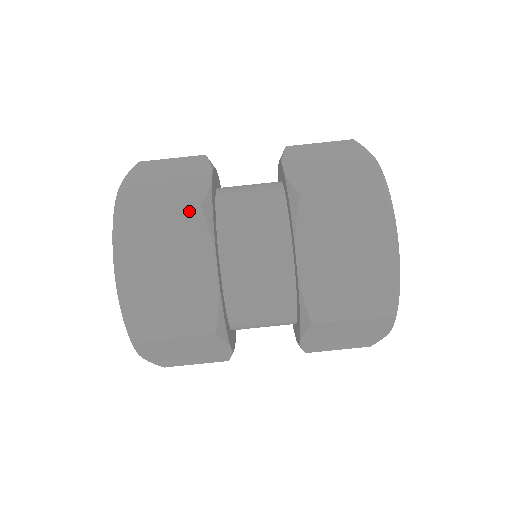
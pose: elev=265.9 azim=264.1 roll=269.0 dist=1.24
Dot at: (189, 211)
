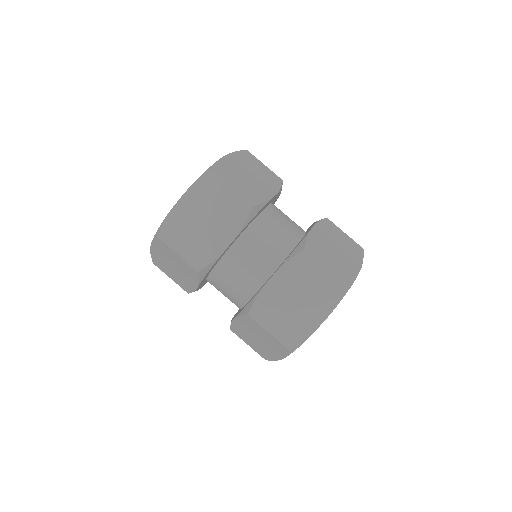
Dot at: (277, 177)
